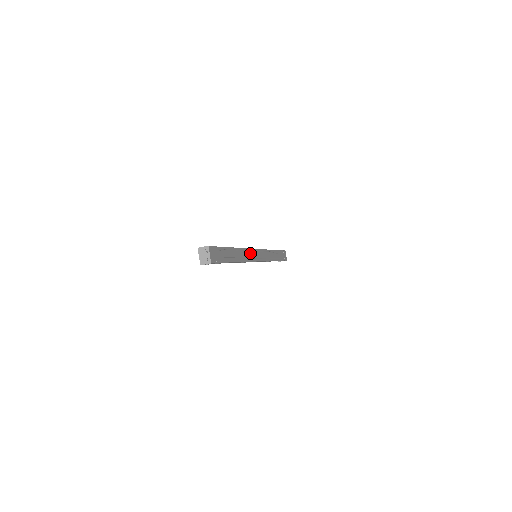
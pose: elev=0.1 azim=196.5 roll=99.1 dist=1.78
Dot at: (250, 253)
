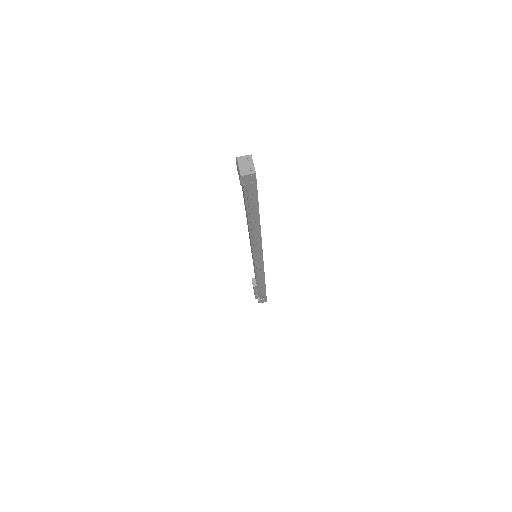
Dot at: occluded
